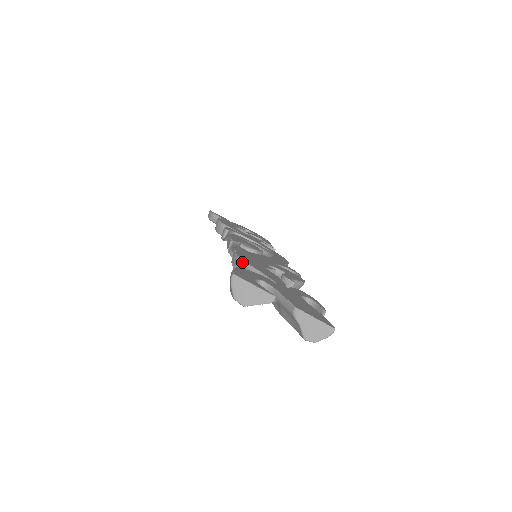
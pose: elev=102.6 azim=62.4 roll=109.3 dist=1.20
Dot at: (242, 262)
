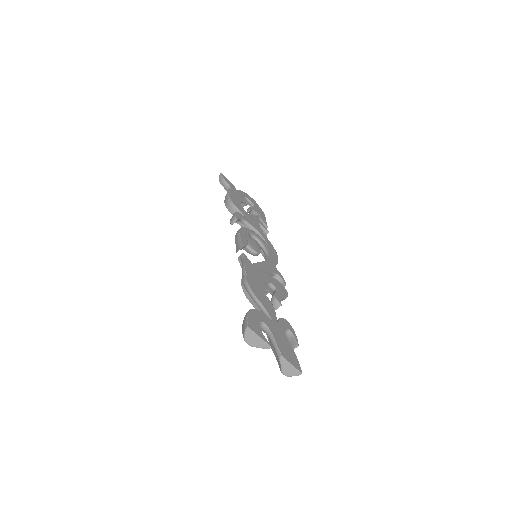
Dot at: (250, 291)
